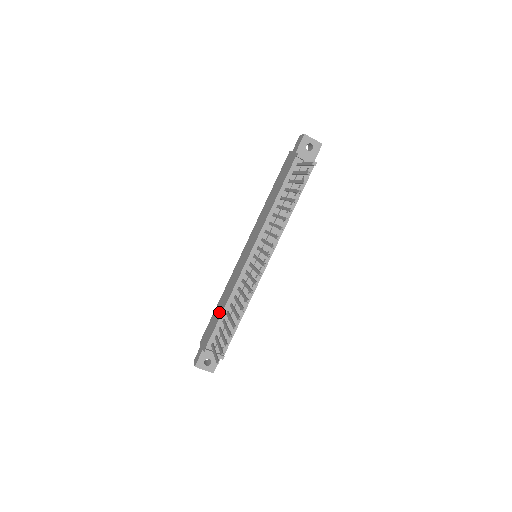
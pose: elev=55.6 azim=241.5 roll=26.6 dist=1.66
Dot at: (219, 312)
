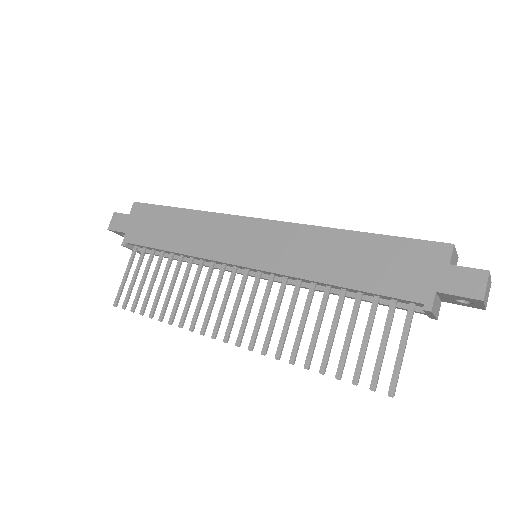
Dot at: (167, 237)
